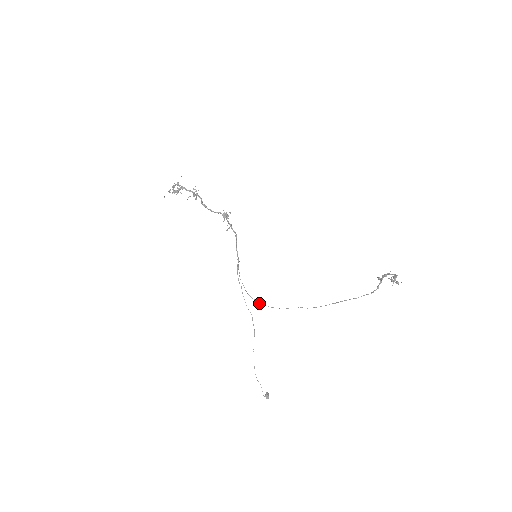
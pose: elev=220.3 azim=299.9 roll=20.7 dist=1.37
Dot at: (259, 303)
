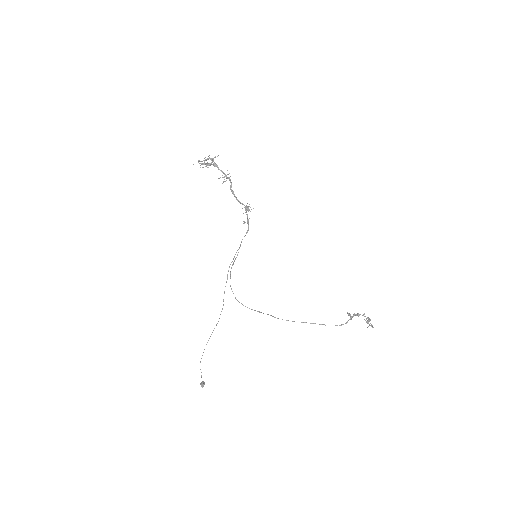
Dot at: occluded
